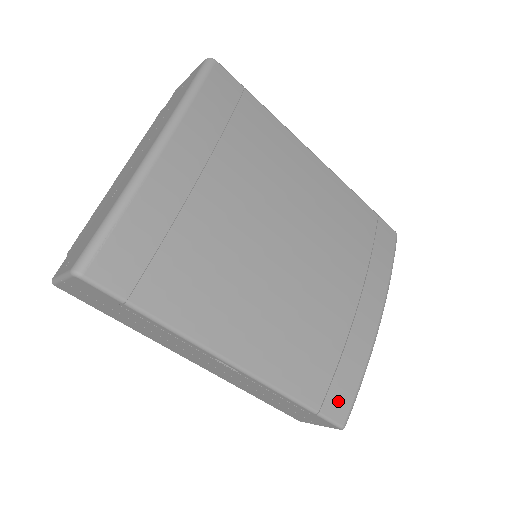
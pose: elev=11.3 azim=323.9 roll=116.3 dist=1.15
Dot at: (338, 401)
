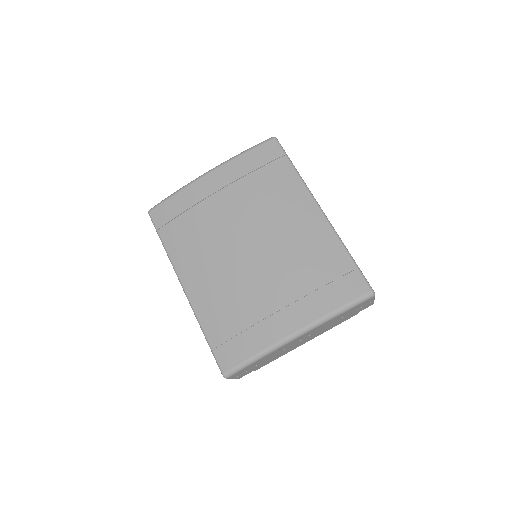
Dot at: (228, 355)
